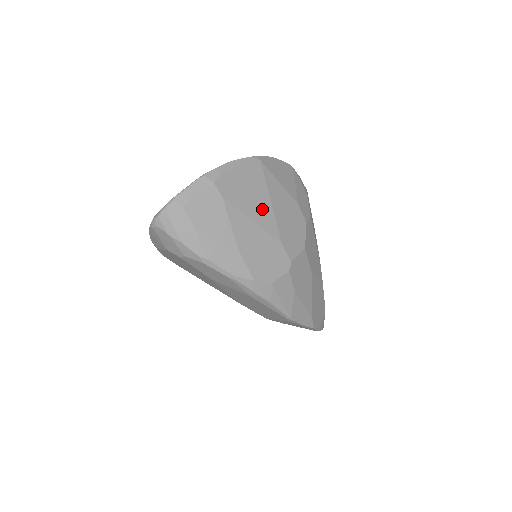
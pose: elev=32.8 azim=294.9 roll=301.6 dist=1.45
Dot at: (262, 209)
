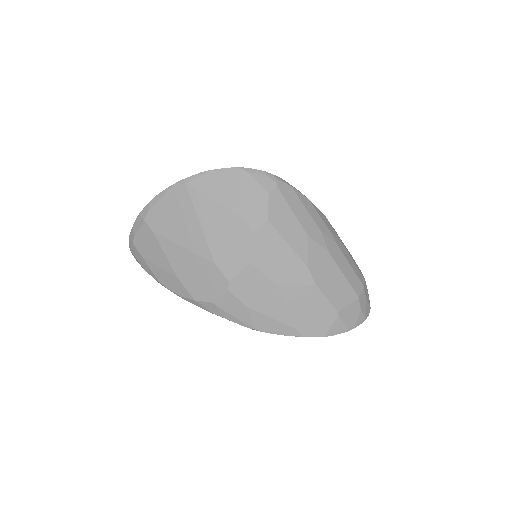
Dot at: (191, 233)
